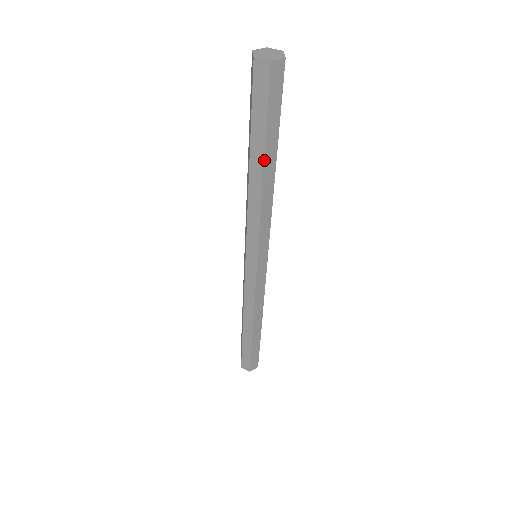
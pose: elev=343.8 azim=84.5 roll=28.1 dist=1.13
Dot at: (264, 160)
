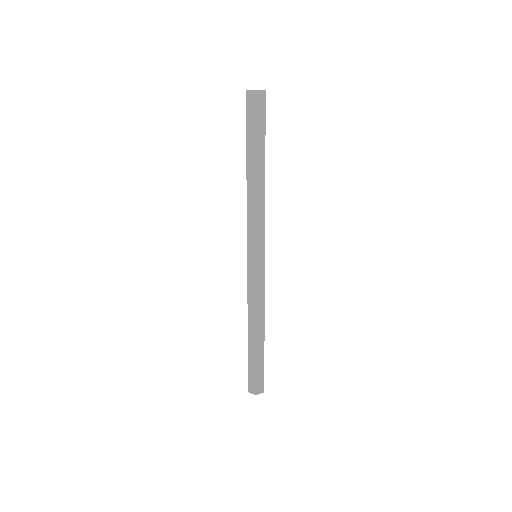
Dot at: (256, 161)
